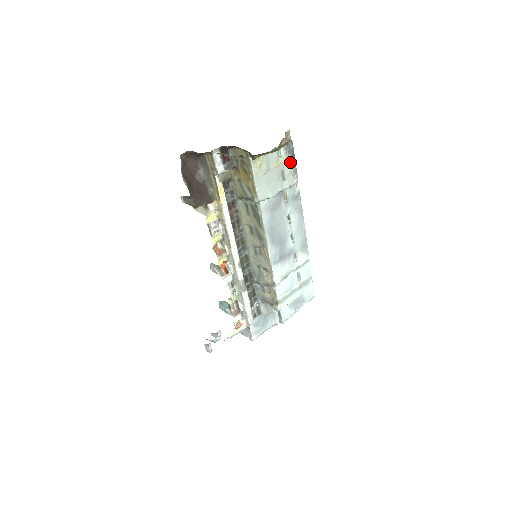
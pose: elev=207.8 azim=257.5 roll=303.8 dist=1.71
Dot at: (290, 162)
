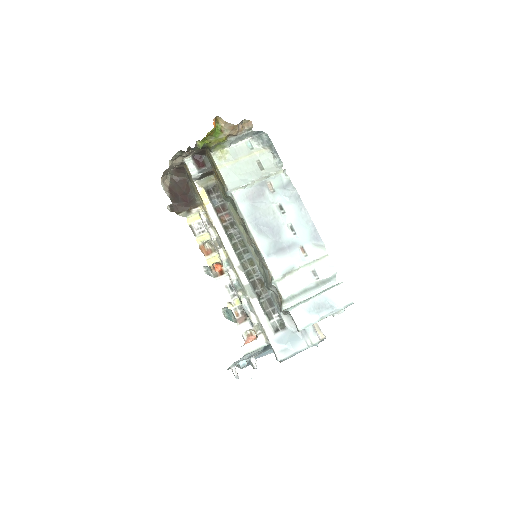
Dot at: (267, 152)
